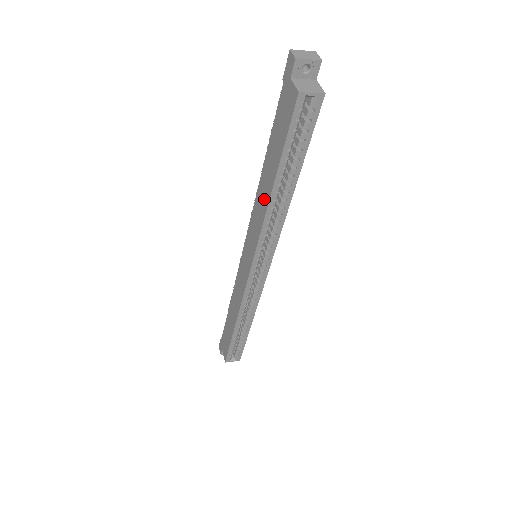
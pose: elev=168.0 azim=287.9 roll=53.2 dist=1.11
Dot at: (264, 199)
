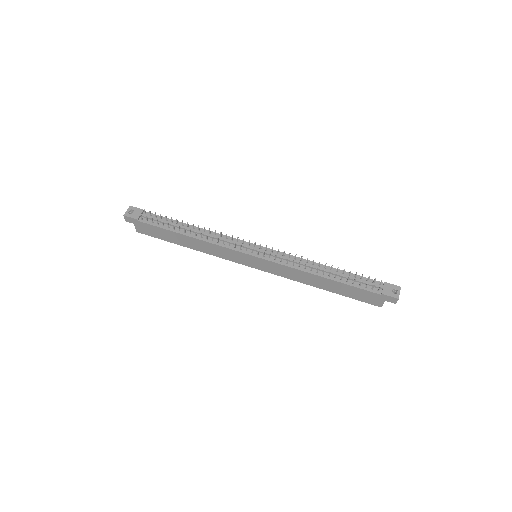
Dot at: (309, 282)
